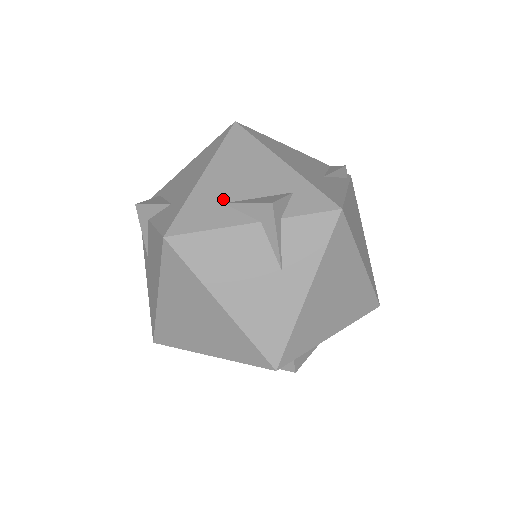
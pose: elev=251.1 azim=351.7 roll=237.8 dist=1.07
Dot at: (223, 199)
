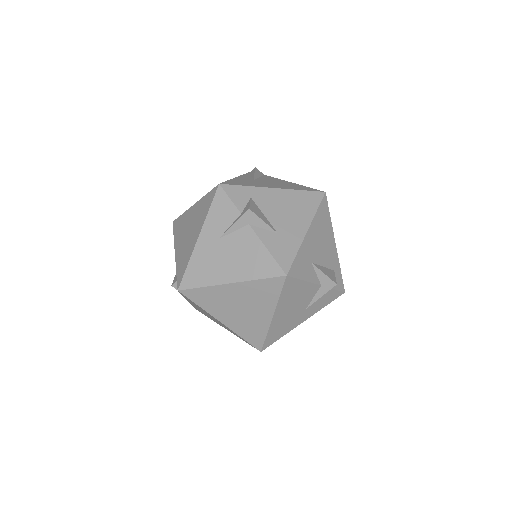
Dot at: (312, 259)
